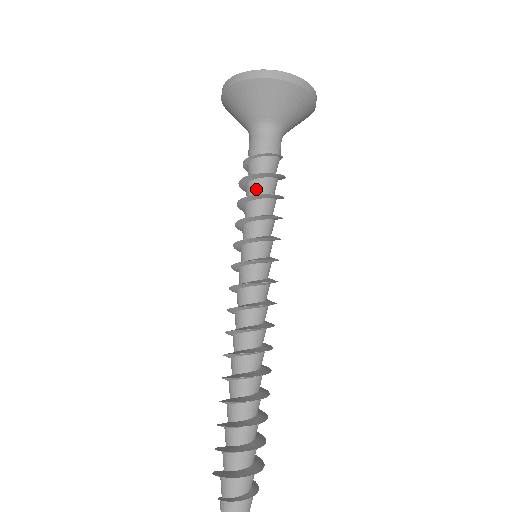
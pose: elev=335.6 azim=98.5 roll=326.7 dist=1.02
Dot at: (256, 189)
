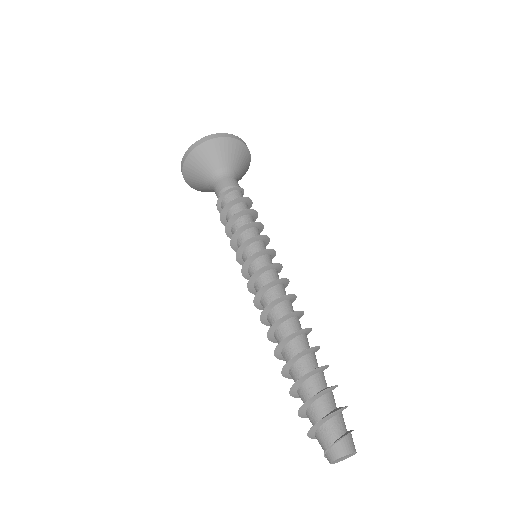
Dot at: (243, 209)
